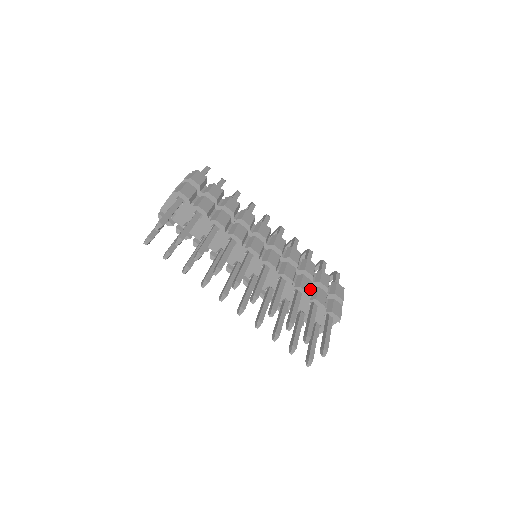
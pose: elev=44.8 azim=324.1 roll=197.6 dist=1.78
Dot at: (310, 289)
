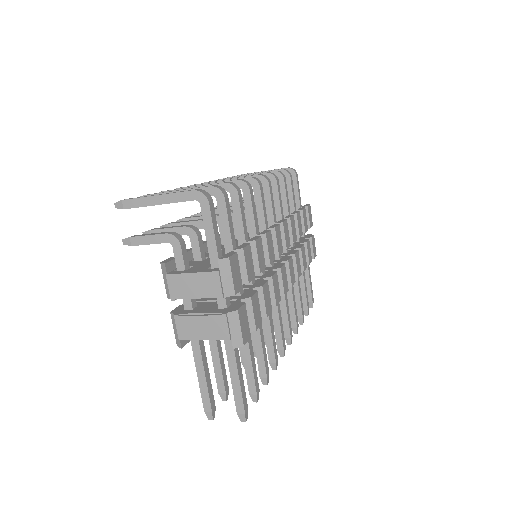
Dot at: occluded
